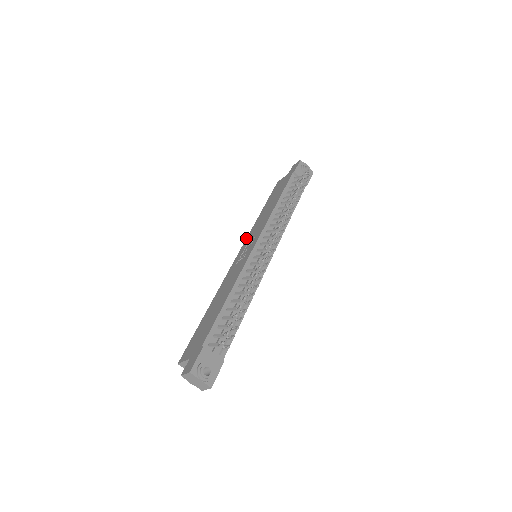
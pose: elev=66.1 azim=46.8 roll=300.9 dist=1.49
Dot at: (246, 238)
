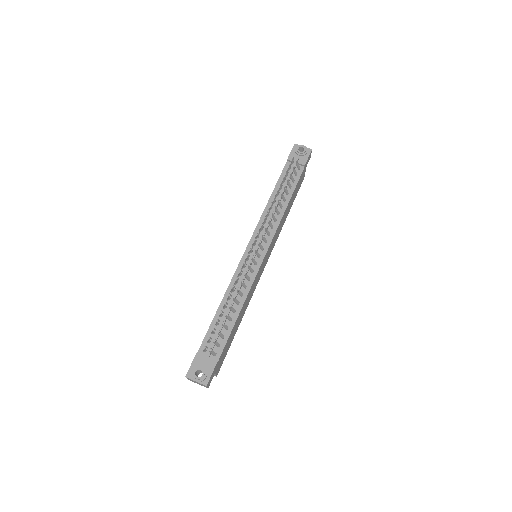
Dot at: occluded
